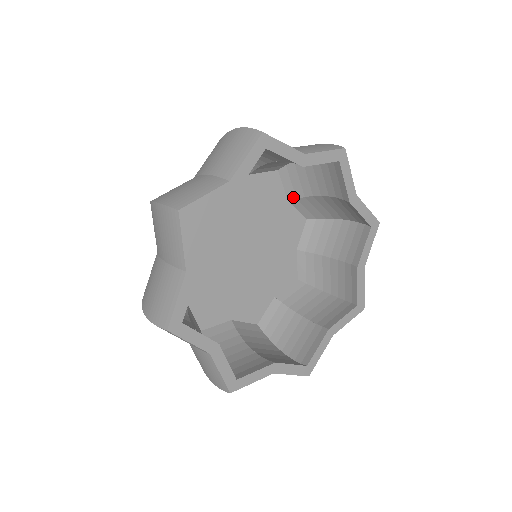
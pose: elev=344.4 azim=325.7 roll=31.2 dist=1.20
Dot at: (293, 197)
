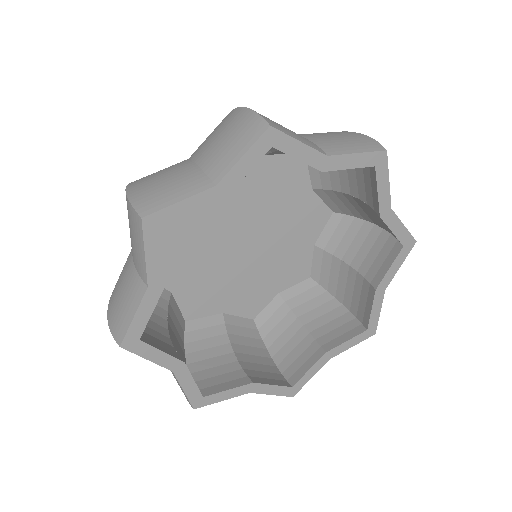
Dot at: (322, 246)
